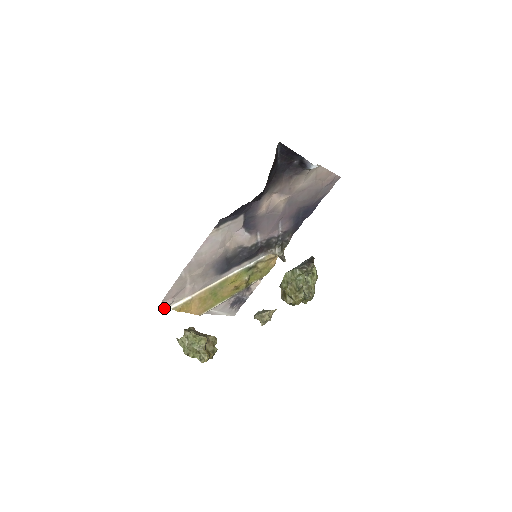
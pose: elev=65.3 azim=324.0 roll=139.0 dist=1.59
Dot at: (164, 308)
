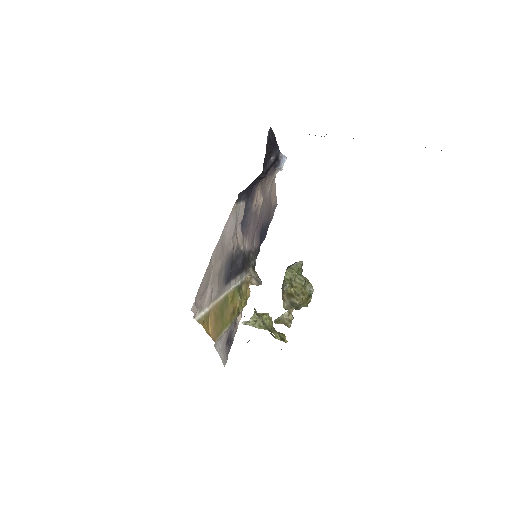
Dot at: (195, 313)
